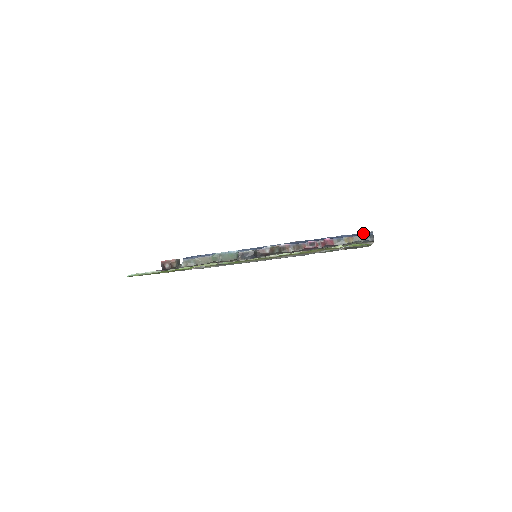
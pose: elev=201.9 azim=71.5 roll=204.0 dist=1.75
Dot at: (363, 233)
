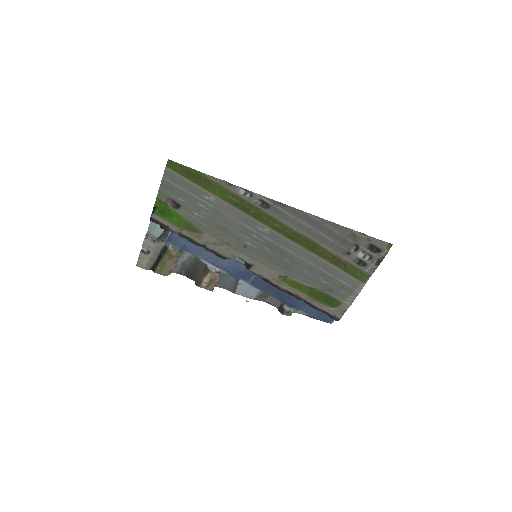
Dot at: (326, 318)
